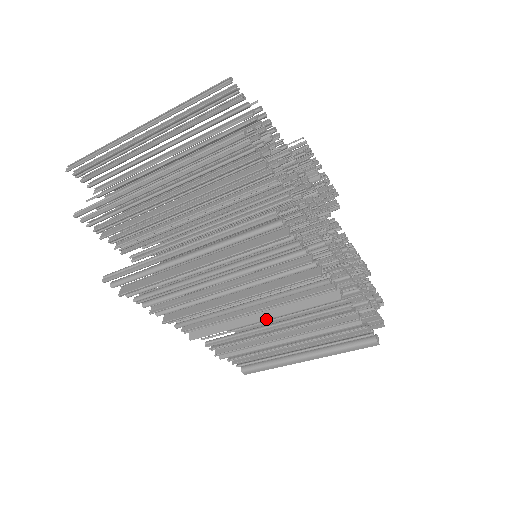
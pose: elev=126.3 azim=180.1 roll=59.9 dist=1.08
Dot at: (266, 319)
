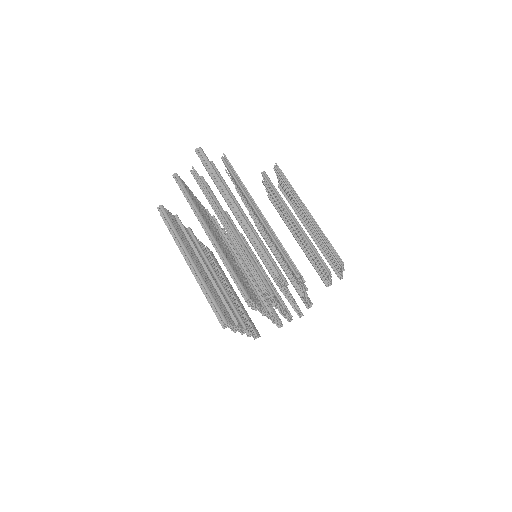
Dot at: occluded
